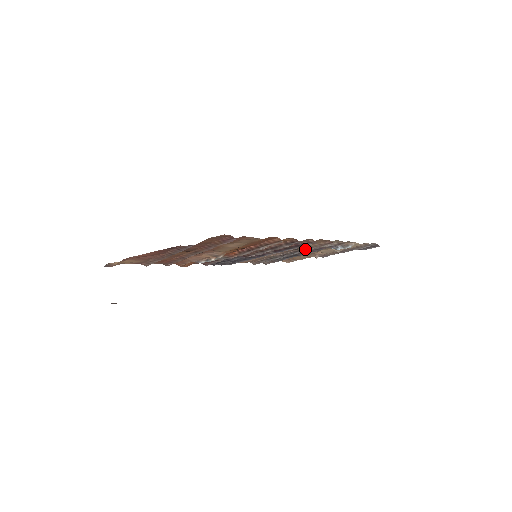
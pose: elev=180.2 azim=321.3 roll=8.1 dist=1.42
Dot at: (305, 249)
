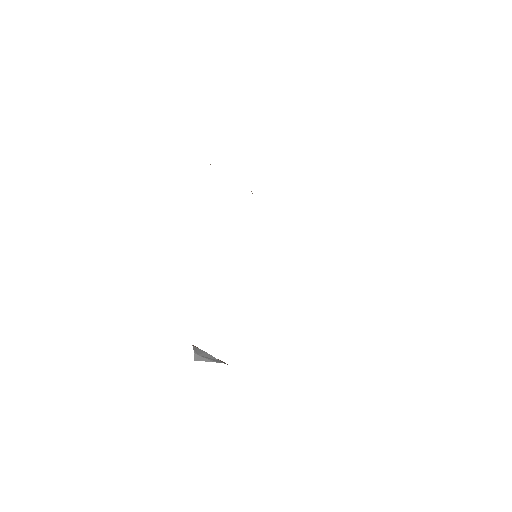
Dot at: occluded
